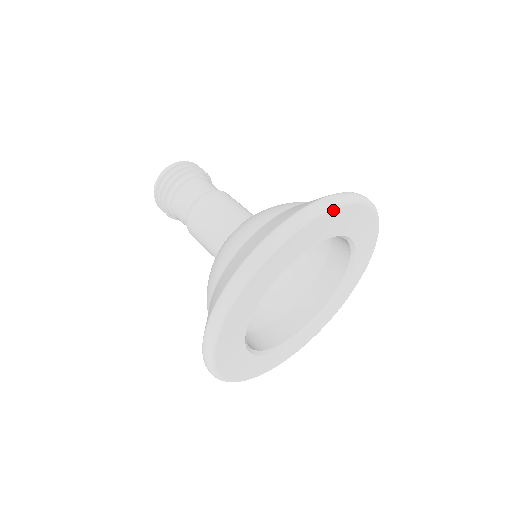
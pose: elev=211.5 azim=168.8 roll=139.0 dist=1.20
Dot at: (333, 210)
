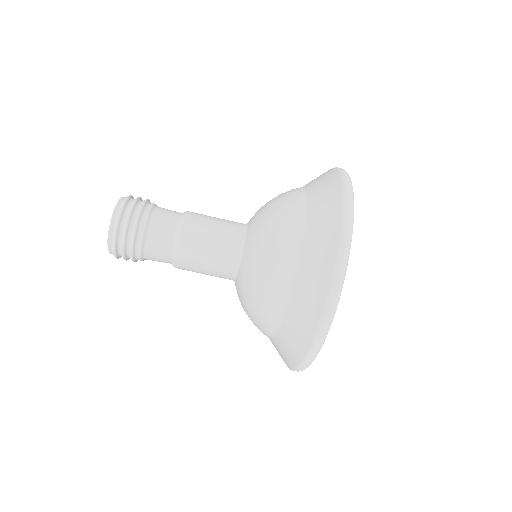
Dot at: (345, 272)
